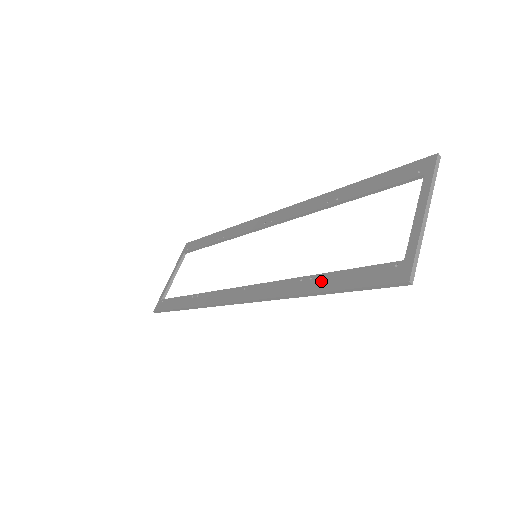
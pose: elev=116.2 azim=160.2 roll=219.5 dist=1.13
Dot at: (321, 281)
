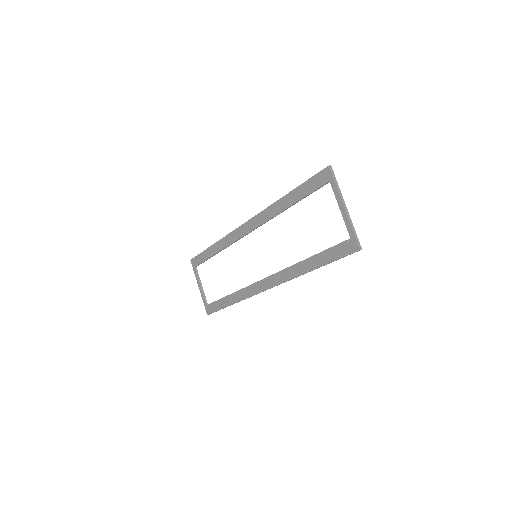
Dot at: (312, 262)
